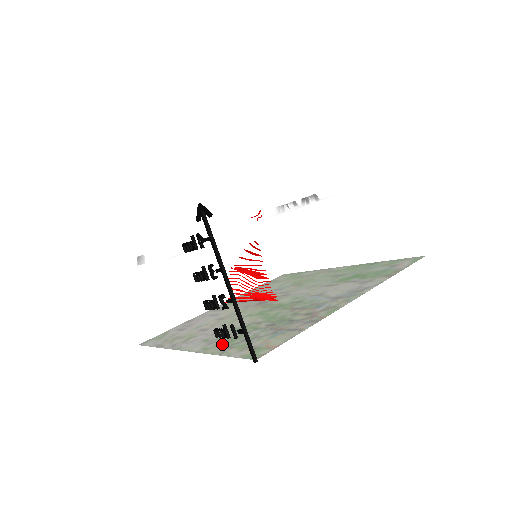
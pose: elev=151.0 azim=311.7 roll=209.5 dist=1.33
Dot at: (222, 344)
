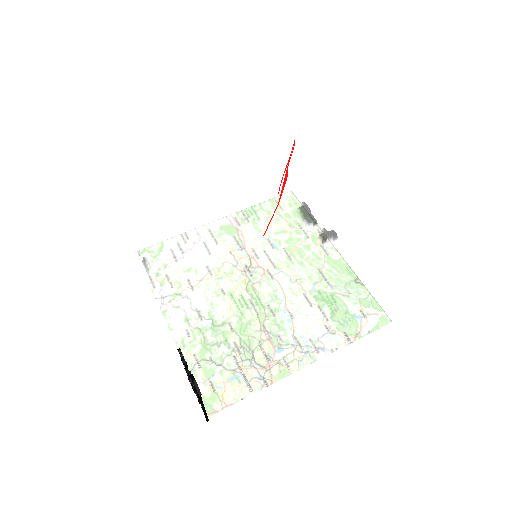
Dot at: occluded
